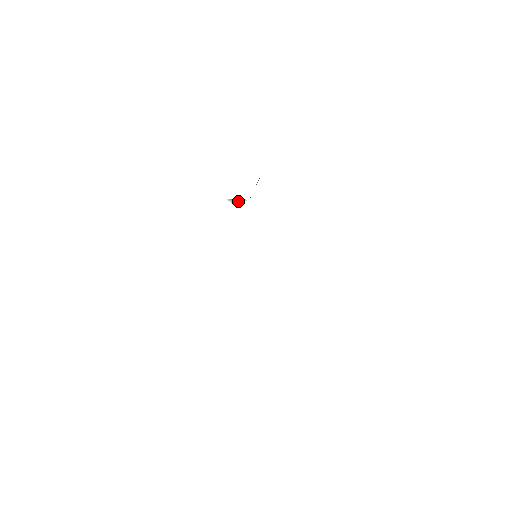
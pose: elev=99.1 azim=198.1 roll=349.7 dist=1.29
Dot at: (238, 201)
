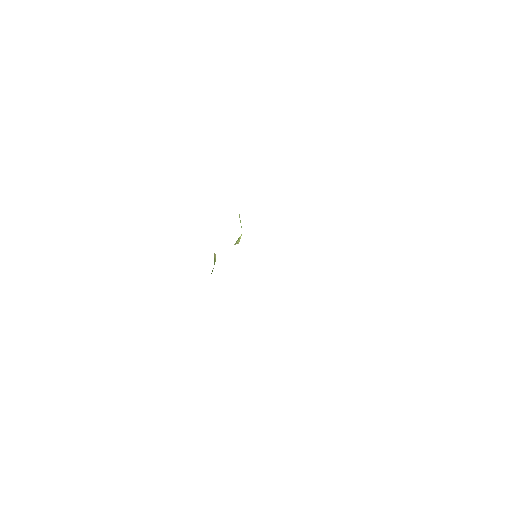
Dot at: (239, 240)
